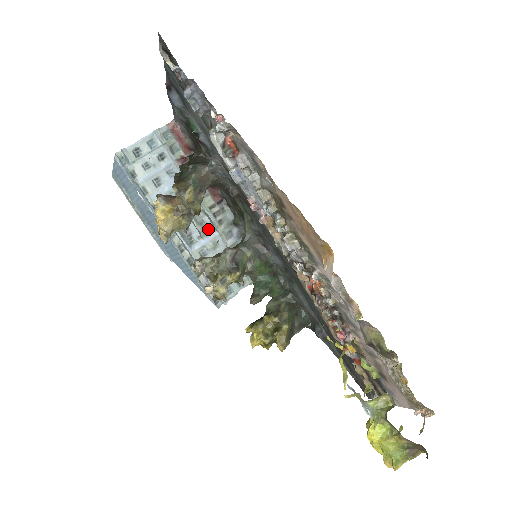
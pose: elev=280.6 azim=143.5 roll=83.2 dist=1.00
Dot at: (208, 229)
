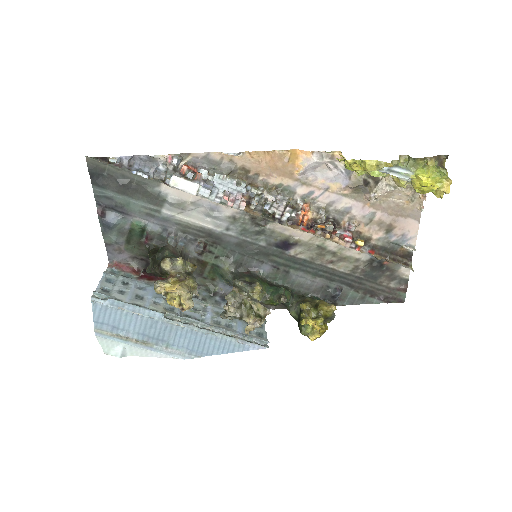
Dot at: (201, 309)
